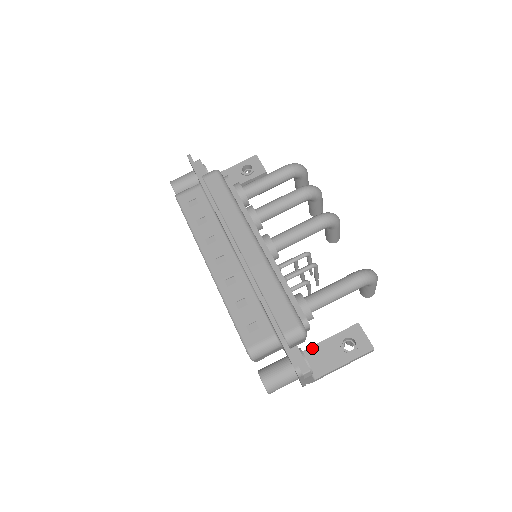
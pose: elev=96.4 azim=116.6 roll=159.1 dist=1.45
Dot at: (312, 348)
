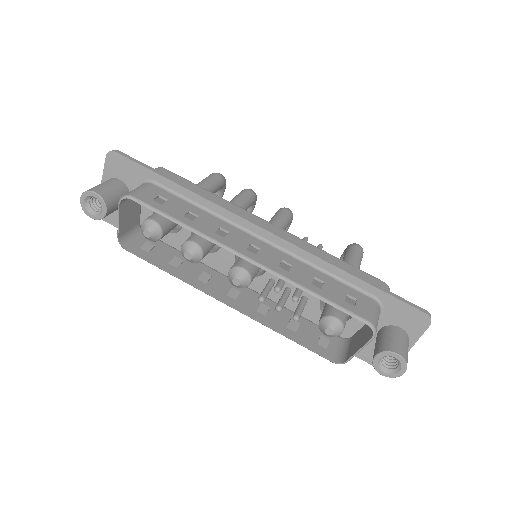
Dot at: occluded
